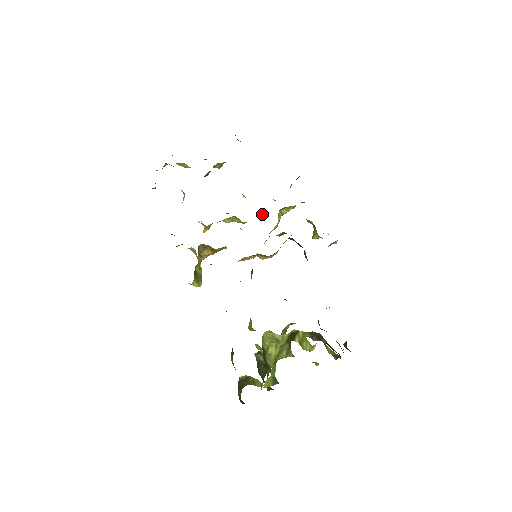
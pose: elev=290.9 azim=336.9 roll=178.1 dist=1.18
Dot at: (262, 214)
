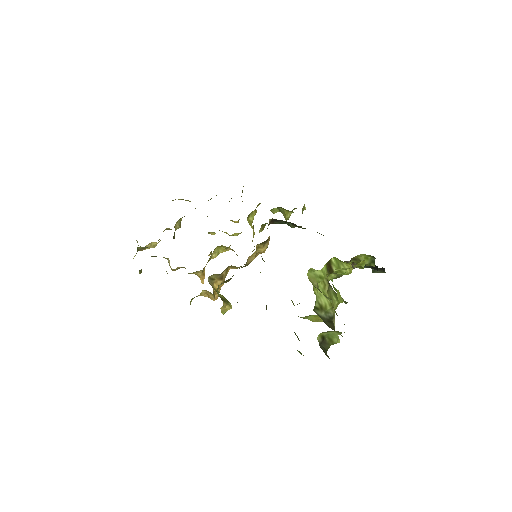
Dot at: (236, 235)
